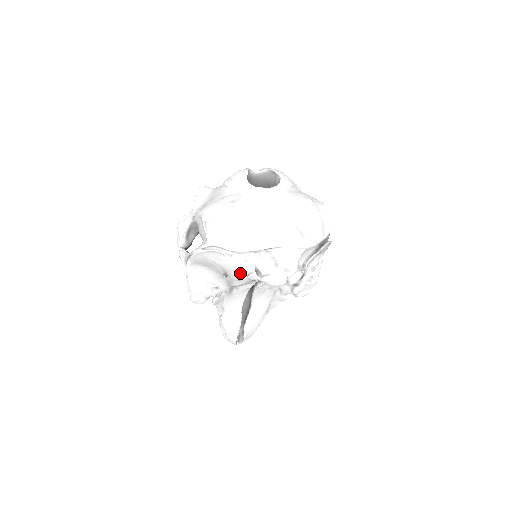
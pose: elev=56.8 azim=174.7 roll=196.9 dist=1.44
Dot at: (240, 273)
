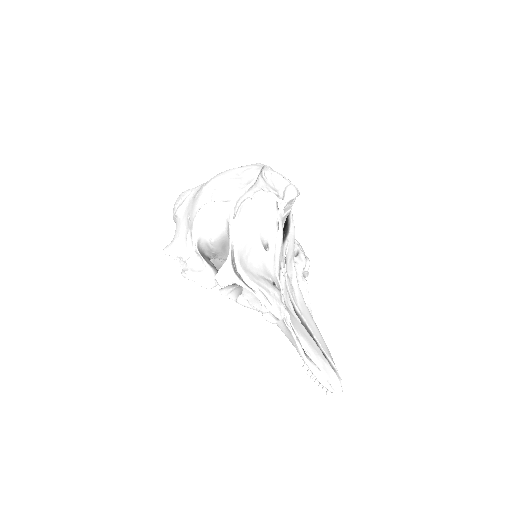
Dot at: (272, 211)
